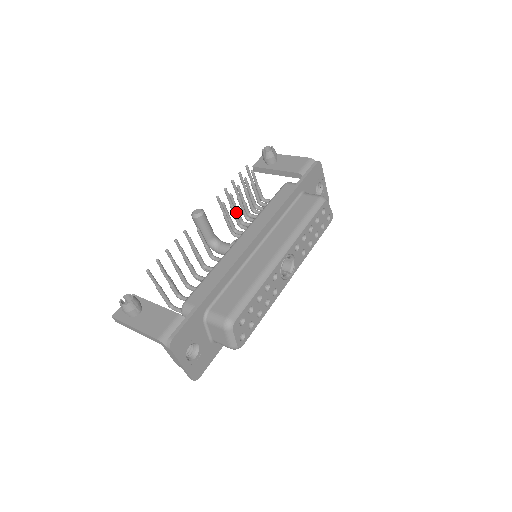
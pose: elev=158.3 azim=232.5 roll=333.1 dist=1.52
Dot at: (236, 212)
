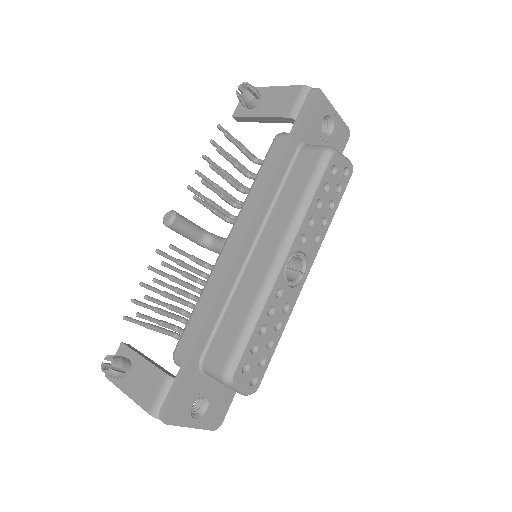
Dot at: (220, 197)
